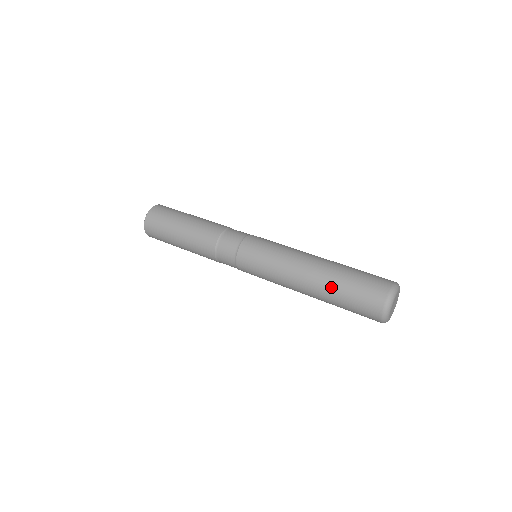
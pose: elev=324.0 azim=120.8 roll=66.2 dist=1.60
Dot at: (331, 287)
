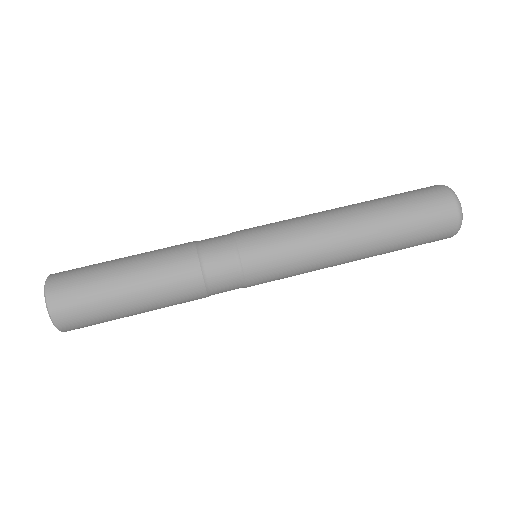
Dot at: (391, 244)
